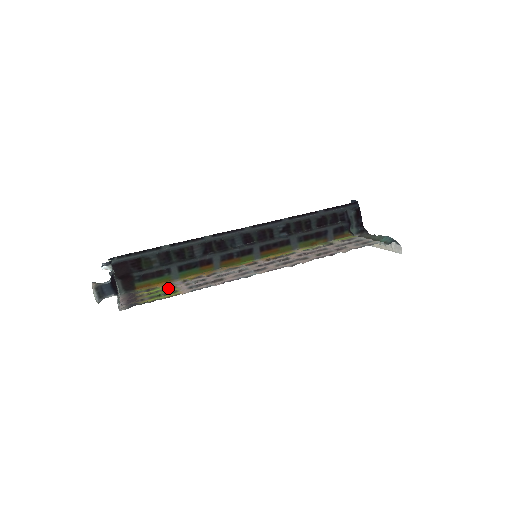
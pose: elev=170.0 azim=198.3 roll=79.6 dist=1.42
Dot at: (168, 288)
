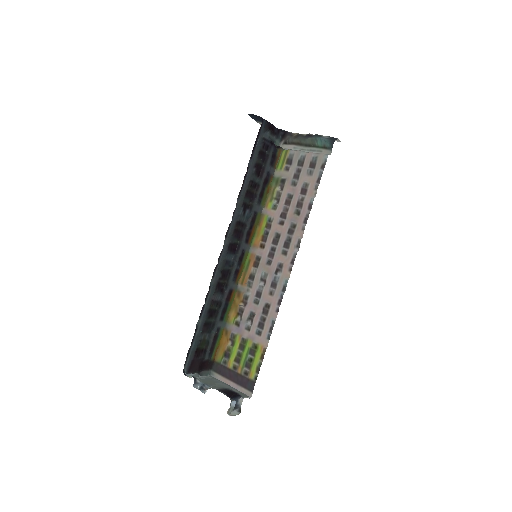
Dot at: (241, 344)
